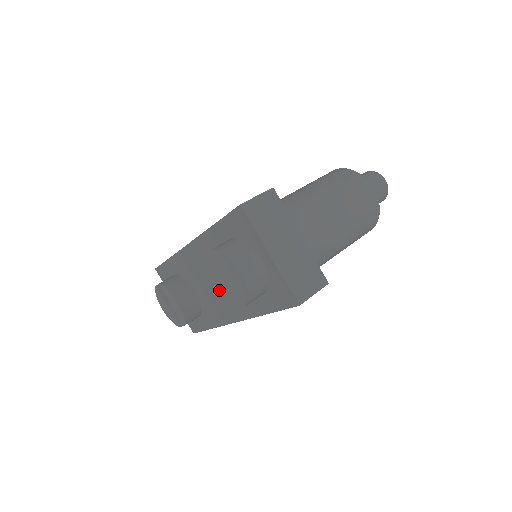
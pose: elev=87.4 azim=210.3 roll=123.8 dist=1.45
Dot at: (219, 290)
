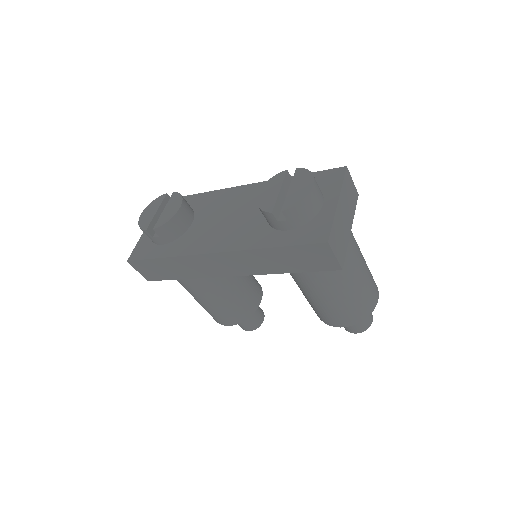
Dot at: (263, 197)
